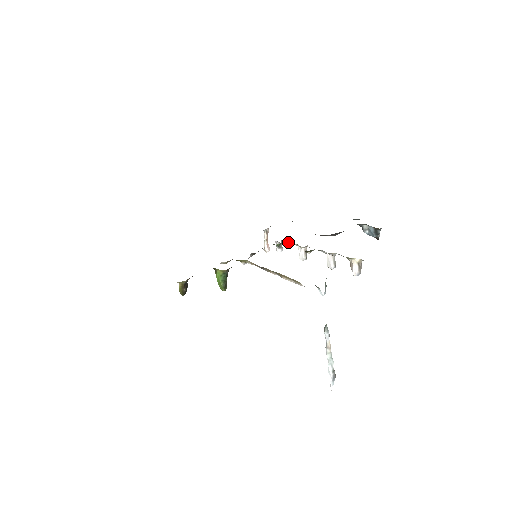
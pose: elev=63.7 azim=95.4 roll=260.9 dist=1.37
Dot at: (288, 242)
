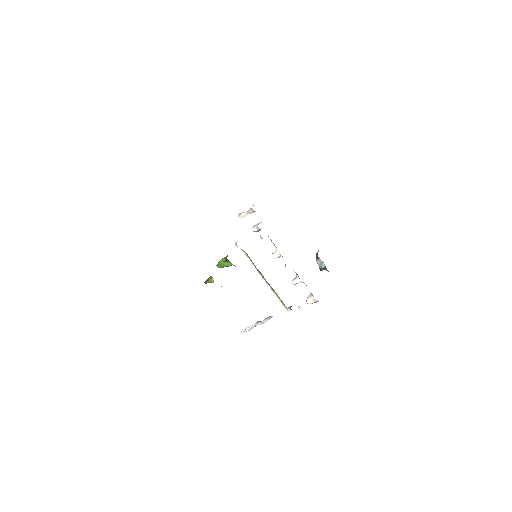
Dot at: occluded
